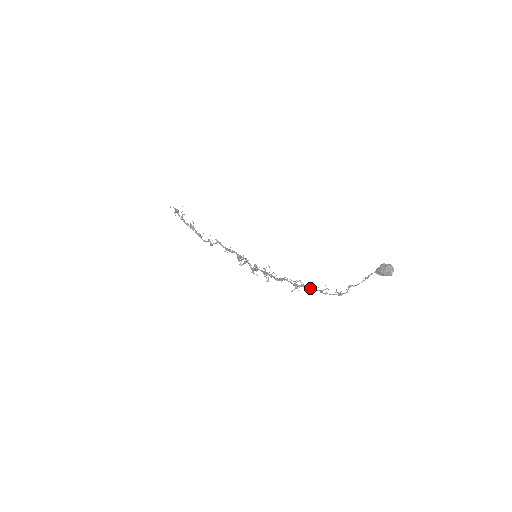
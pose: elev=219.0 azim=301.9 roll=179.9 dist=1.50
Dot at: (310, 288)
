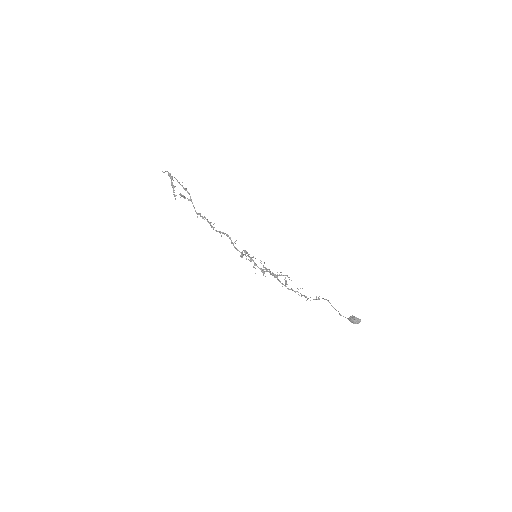
Dot at: occluded
